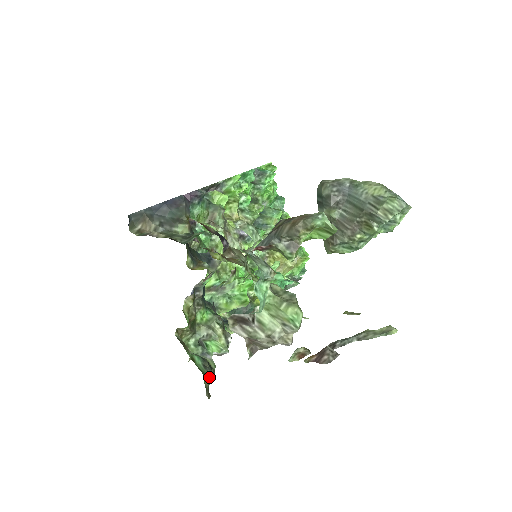
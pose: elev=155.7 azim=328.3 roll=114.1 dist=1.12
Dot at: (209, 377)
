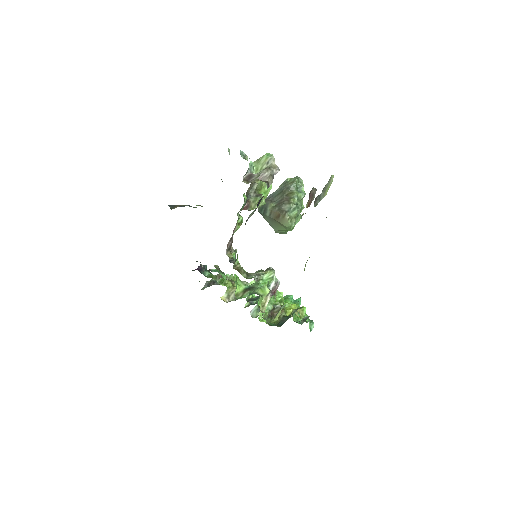
Dot at: occluded
